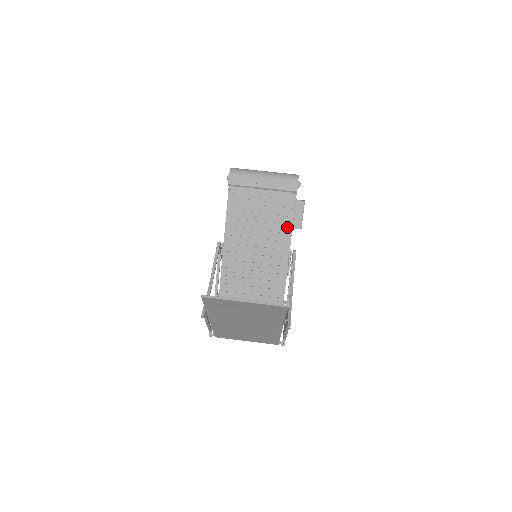
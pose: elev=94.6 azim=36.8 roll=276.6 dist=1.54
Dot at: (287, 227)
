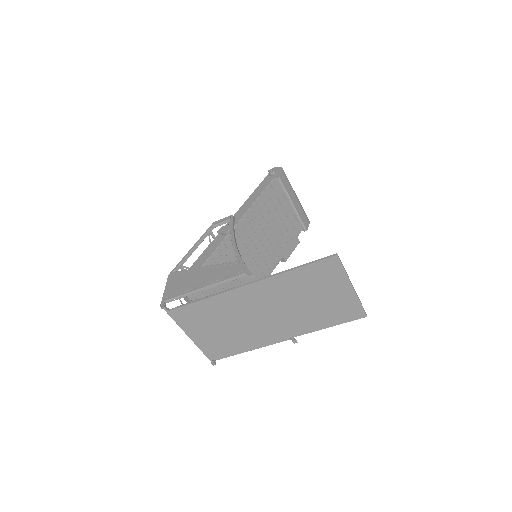
Dot at: (282, 252)
